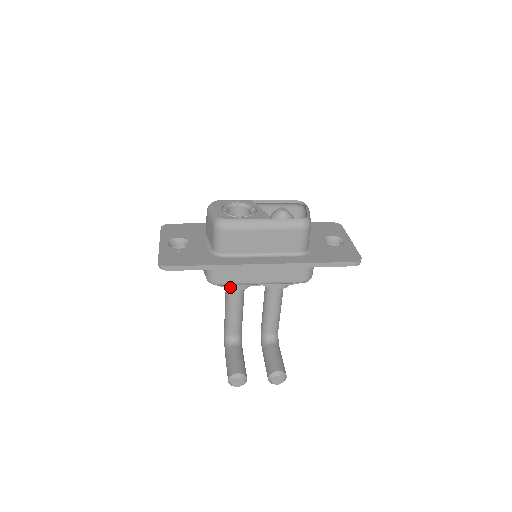
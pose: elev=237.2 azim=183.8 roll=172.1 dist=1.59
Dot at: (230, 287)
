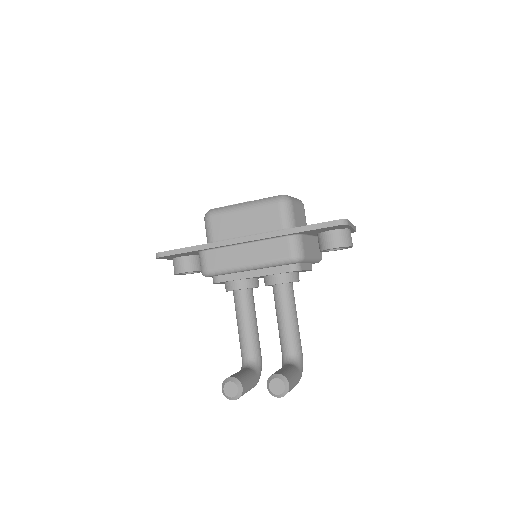
Dot at: (230, 287)
